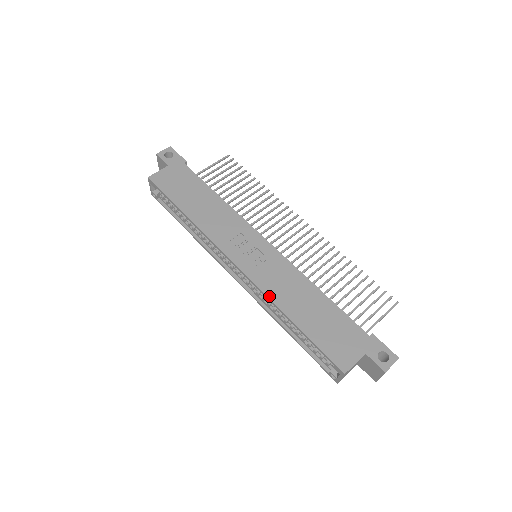
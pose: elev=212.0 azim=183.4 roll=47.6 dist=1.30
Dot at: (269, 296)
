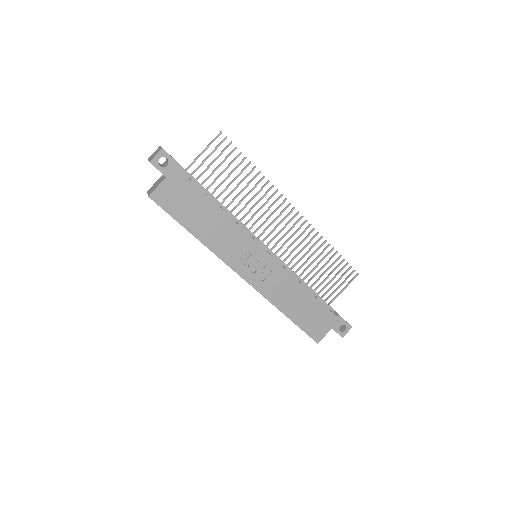
Dot at: (270, 301)
